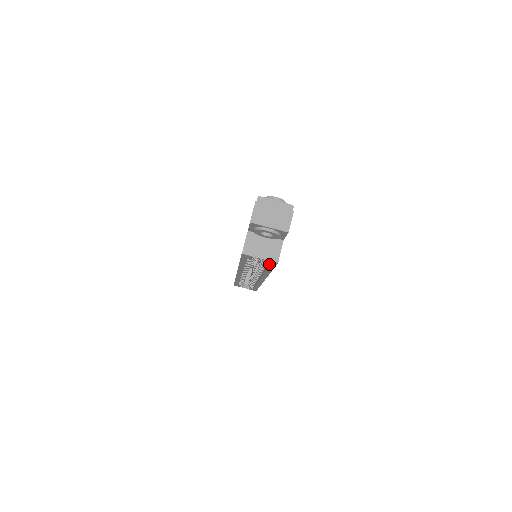
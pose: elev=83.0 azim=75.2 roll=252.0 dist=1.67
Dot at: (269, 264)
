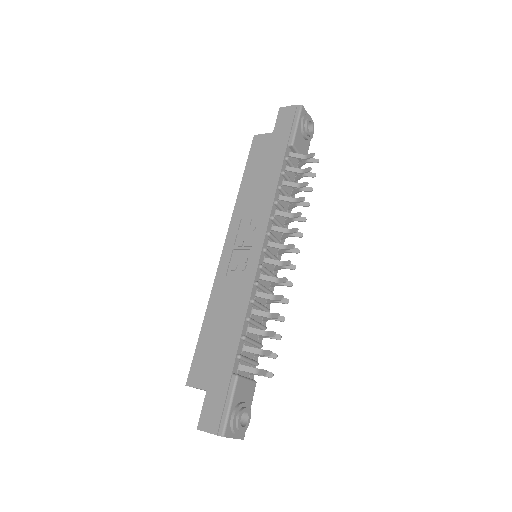
Dot at: occluded
